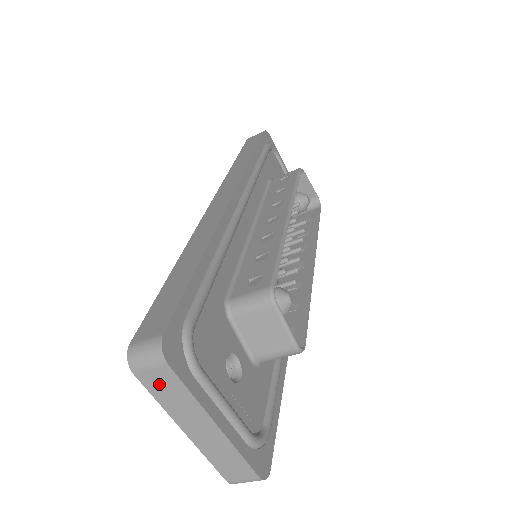
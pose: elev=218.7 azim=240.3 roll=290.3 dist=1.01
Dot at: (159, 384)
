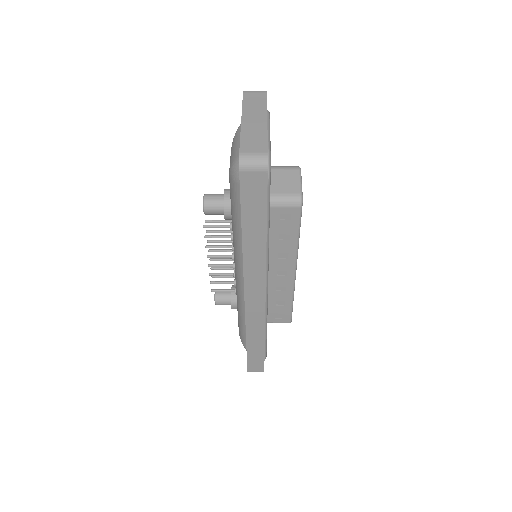
Dot at: occluded
